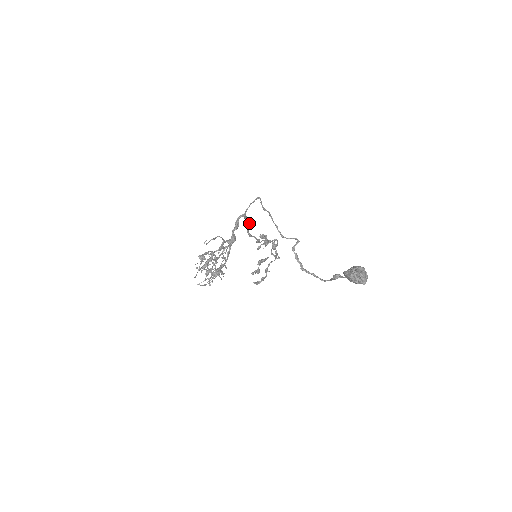
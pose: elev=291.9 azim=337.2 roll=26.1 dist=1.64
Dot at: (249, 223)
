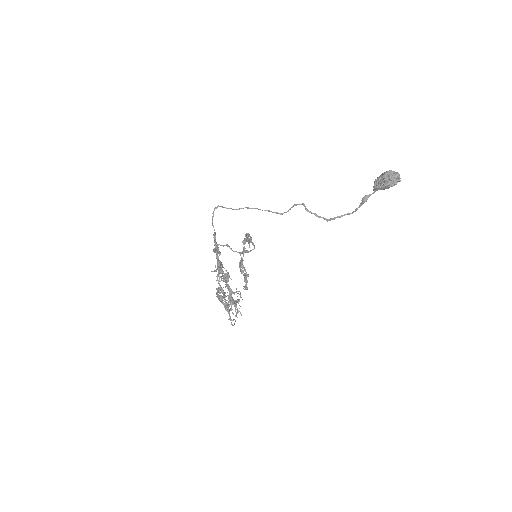
Dot at: occluded
